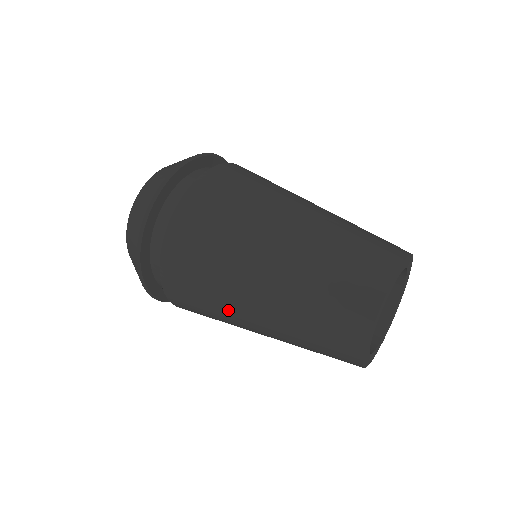
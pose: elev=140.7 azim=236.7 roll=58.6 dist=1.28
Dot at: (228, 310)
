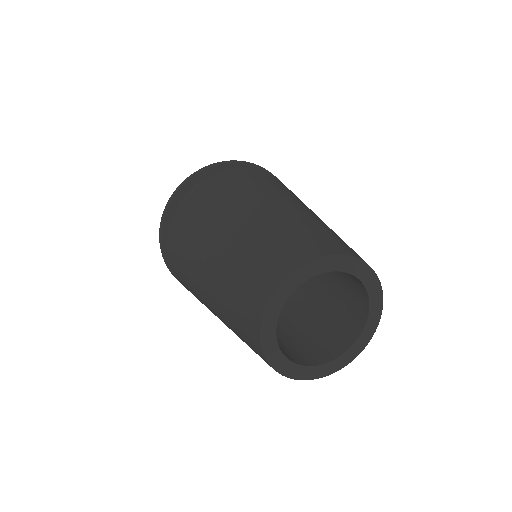
Dot at: occluded
